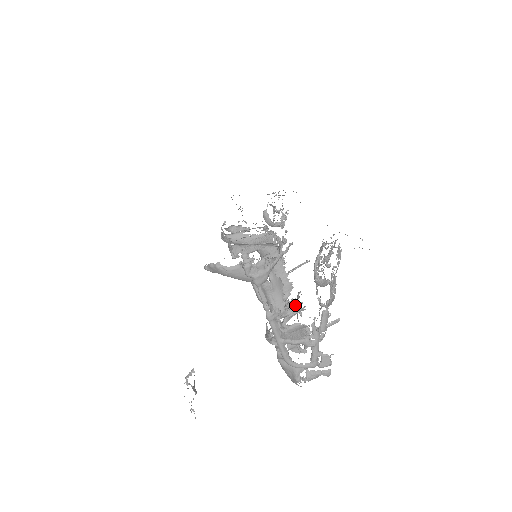
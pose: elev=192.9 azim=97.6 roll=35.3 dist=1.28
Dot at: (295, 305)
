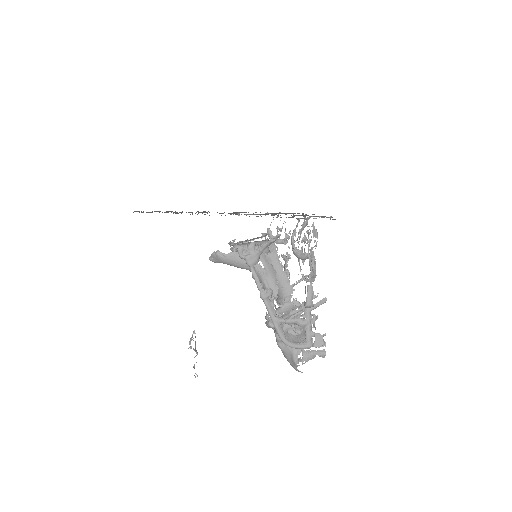
Dot at: (296, 304)
